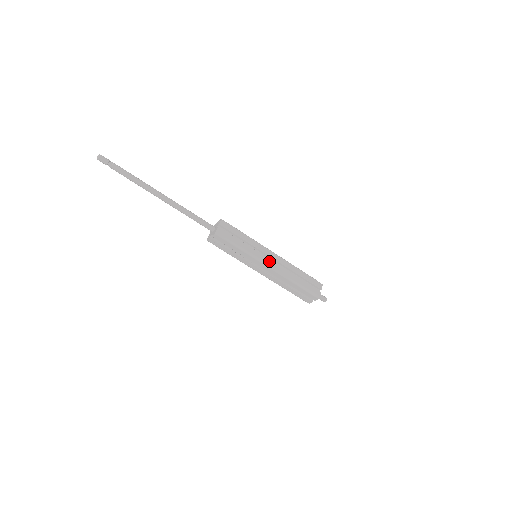
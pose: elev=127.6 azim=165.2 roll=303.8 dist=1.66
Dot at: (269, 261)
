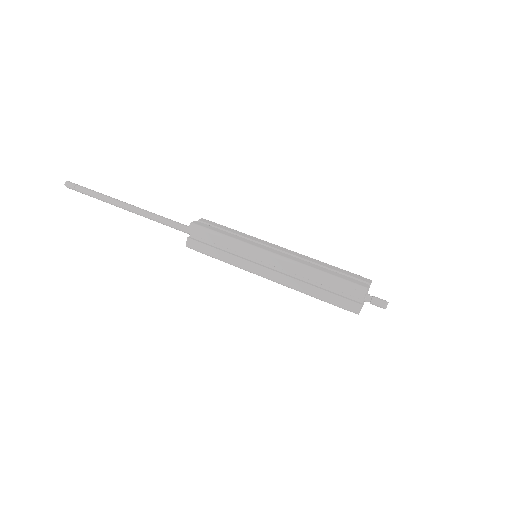
Dot at: (264, 271)
